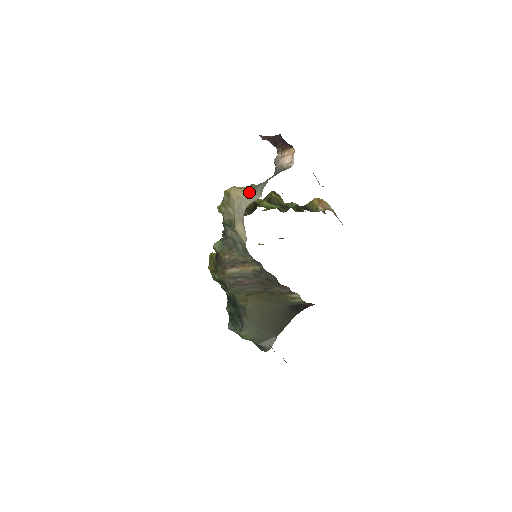
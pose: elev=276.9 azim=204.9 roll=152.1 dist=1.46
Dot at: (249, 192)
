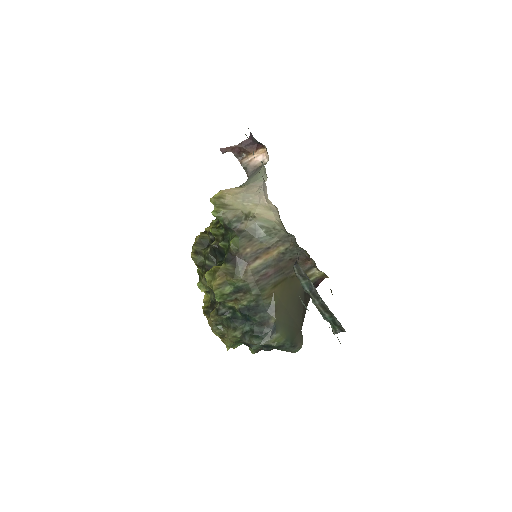
Dot at: (245, 186)
